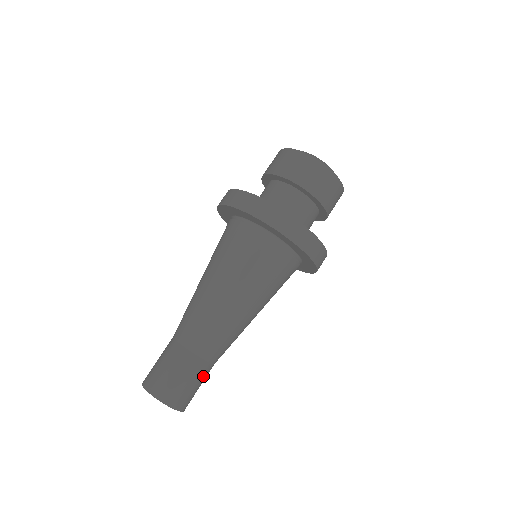
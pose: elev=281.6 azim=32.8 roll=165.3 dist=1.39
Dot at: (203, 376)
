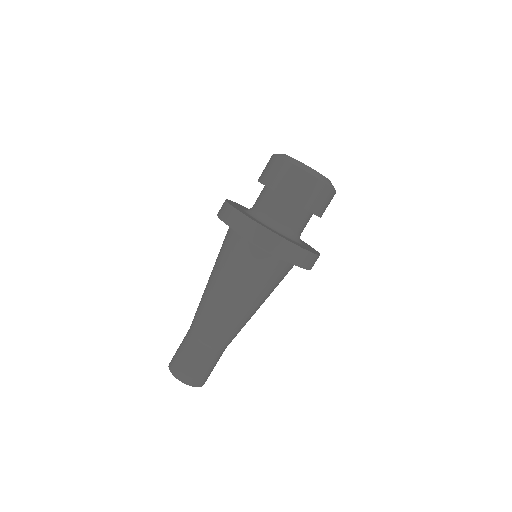
Dot at: (214, 360)
